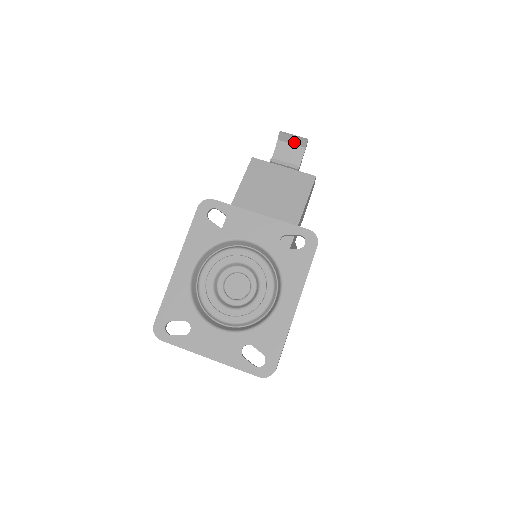
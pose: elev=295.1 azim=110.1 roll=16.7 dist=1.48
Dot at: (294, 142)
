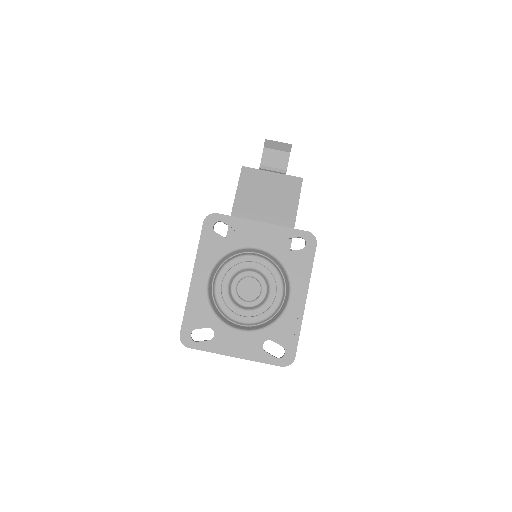
Dot at: (279, 148)
